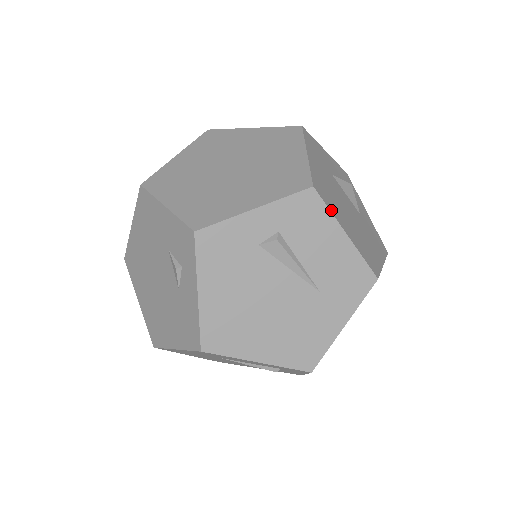
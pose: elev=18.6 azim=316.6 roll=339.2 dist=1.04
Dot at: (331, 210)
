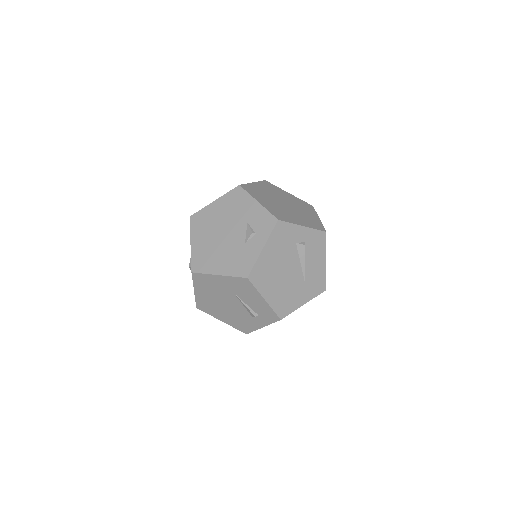
Dot at: occluded
